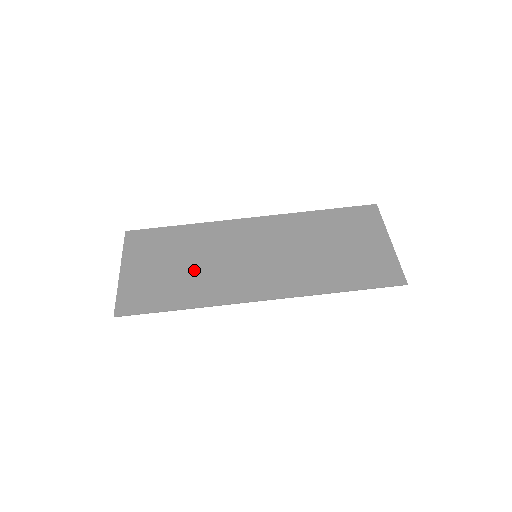
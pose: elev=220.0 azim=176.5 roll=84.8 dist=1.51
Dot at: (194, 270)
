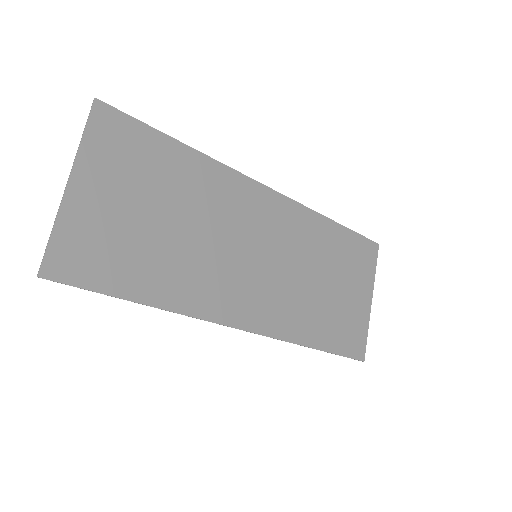
Dot at: (180, 242)
